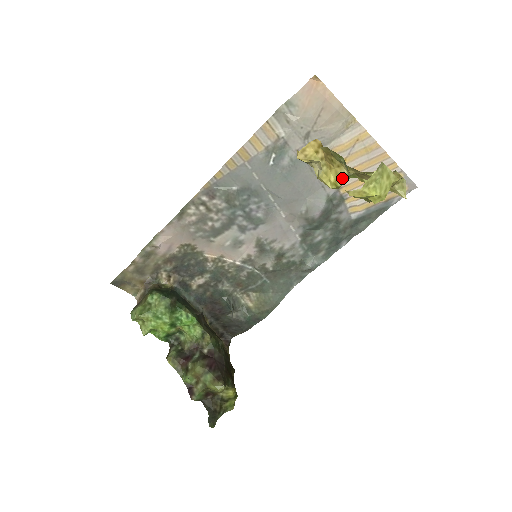
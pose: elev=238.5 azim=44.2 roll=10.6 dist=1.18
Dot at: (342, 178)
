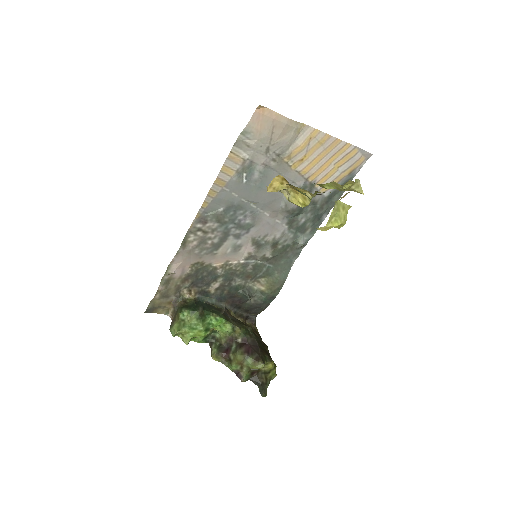
Dot at: (308, 200)
